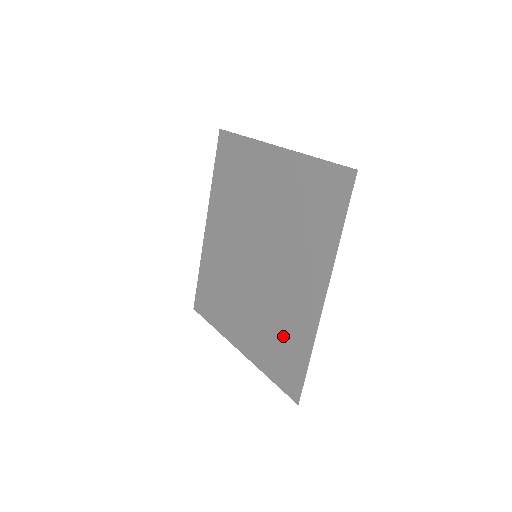
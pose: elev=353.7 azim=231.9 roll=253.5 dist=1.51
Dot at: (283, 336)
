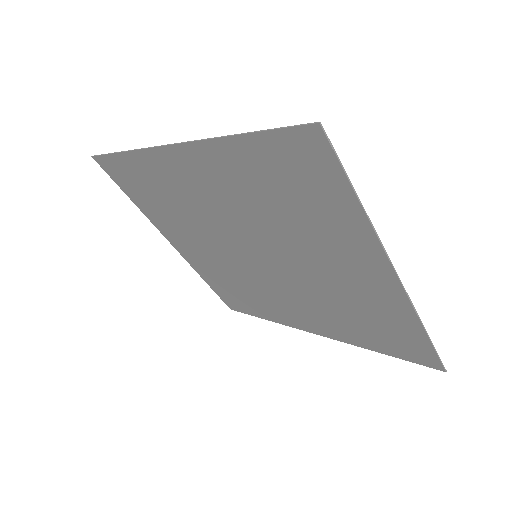
Dot at: (246, 296)
